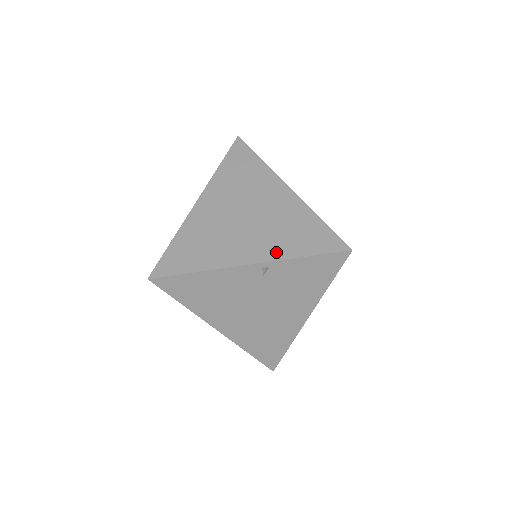
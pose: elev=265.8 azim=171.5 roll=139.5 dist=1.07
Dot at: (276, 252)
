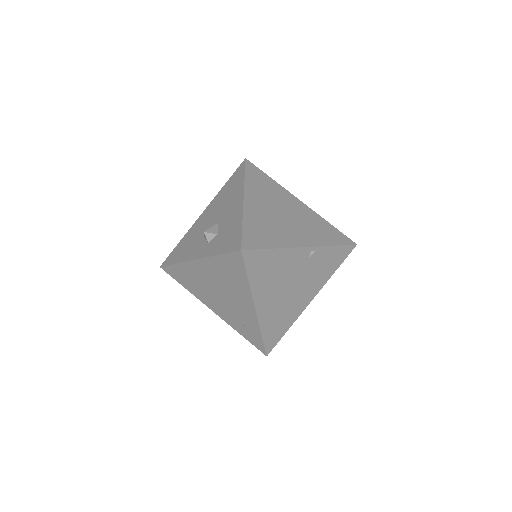
Dot at: (318, 241)
